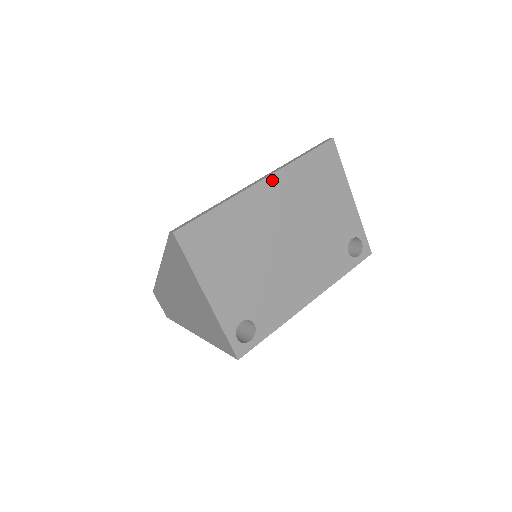
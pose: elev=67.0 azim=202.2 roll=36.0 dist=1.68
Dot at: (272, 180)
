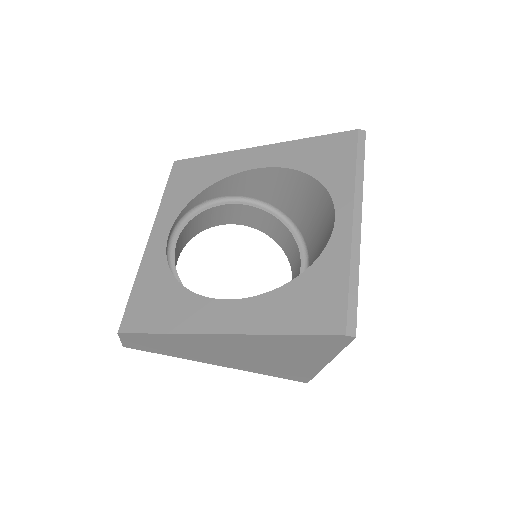
Dot at: occluded
